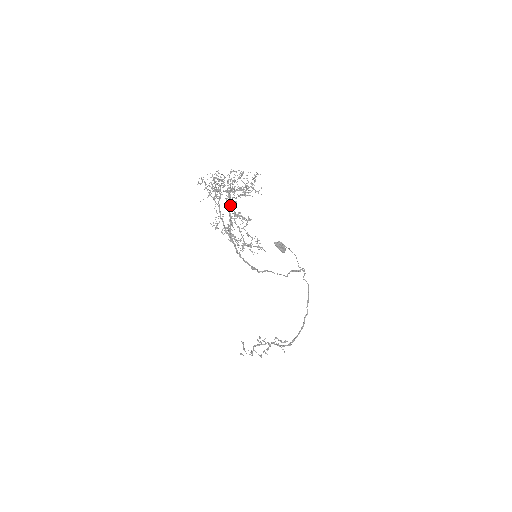
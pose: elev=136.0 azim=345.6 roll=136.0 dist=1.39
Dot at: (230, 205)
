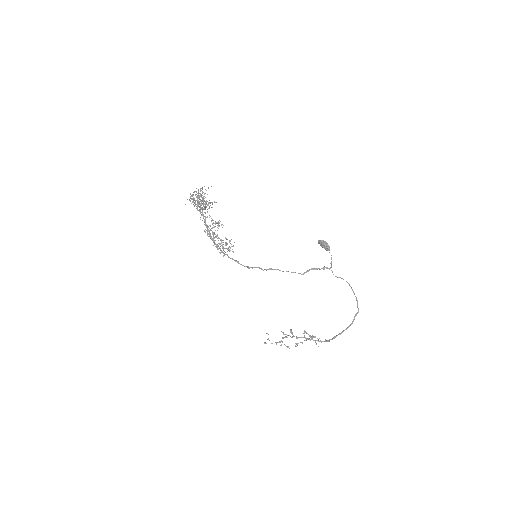
Dot at: (204, 216)
